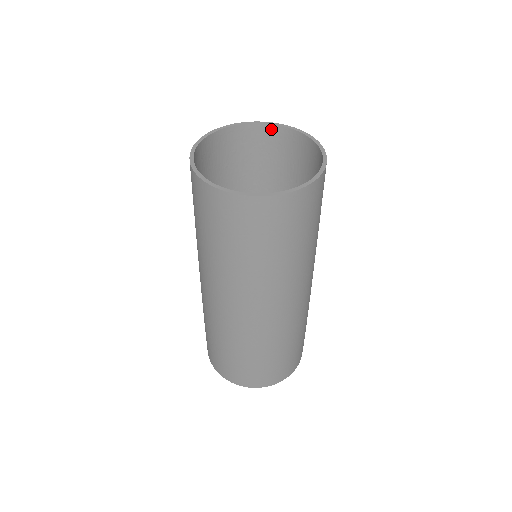
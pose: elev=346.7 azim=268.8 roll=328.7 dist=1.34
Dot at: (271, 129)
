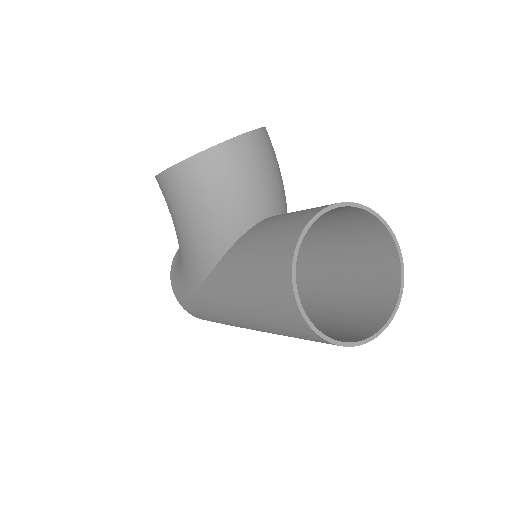
Dot at: occluded
